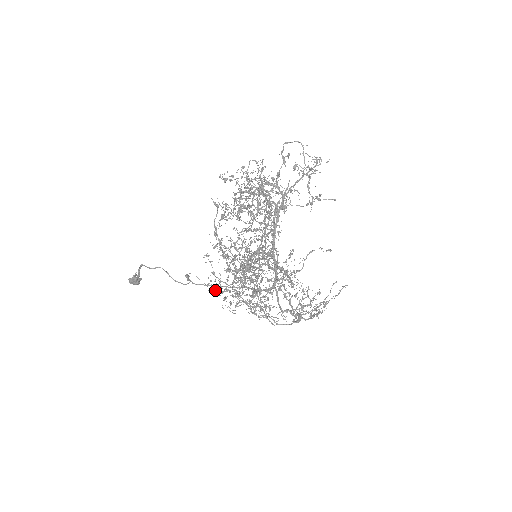
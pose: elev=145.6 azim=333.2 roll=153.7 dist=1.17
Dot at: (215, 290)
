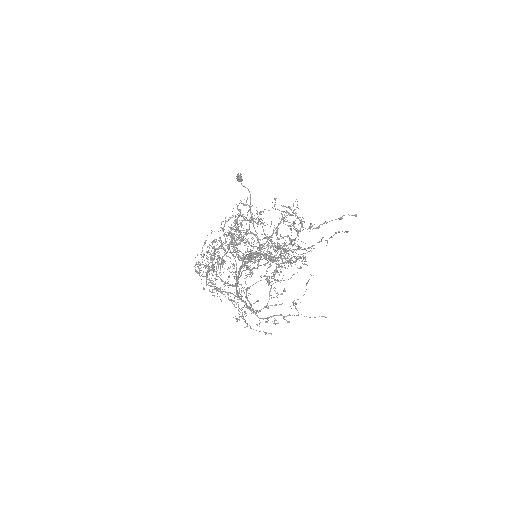
Dot at: occluded
